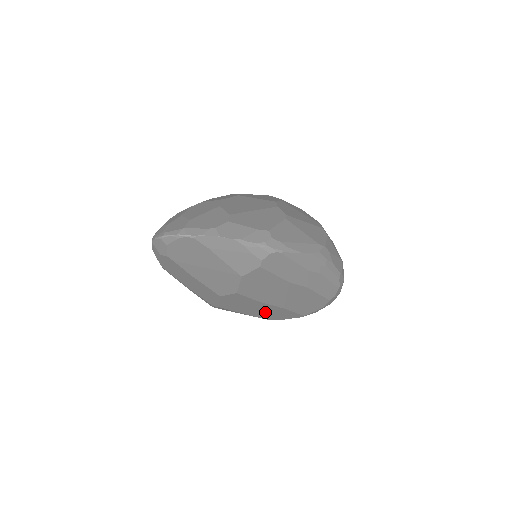
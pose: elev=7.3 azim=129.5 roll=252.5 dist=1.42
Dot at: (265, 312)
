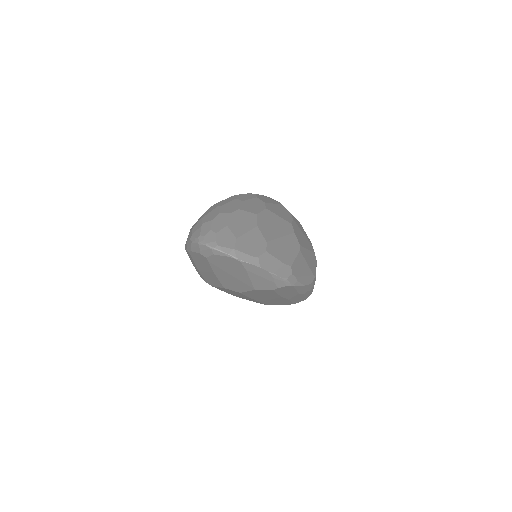
Dot at: (242, 297)
